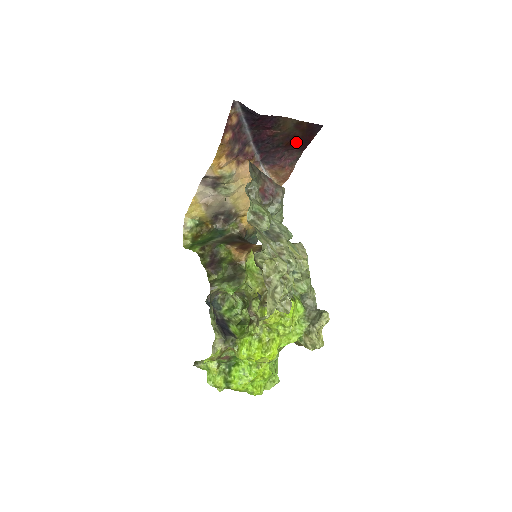
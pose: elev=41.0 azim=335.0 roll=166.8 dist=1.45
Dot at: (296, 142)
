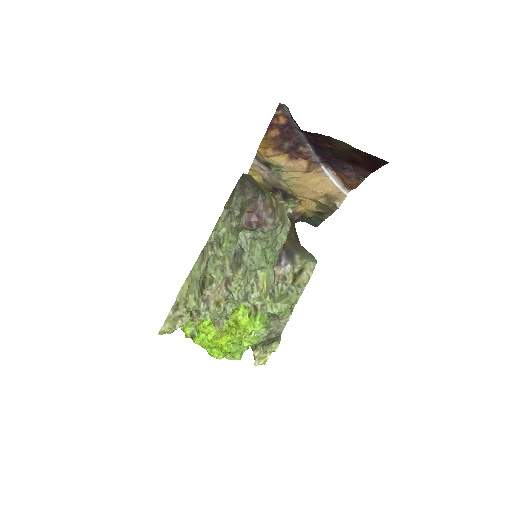
Dot at: (360, 163)
